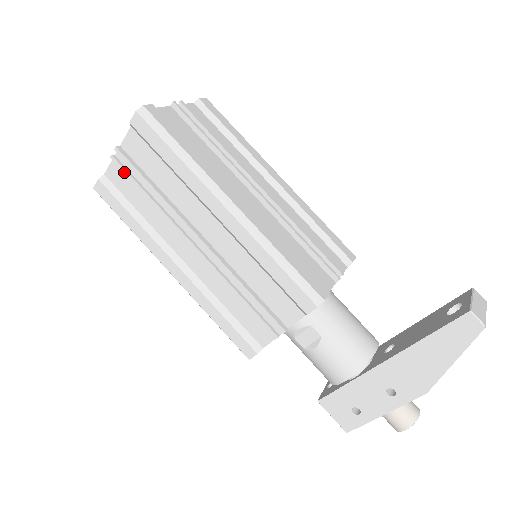
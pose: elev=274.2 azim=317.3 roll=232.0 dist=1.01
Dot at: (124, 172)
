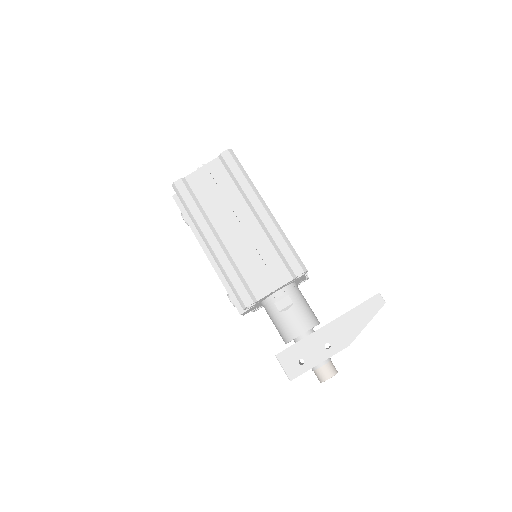
Dot at: (203, 178)
